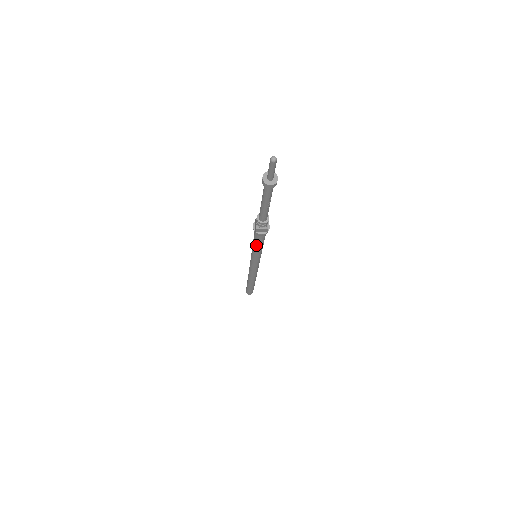
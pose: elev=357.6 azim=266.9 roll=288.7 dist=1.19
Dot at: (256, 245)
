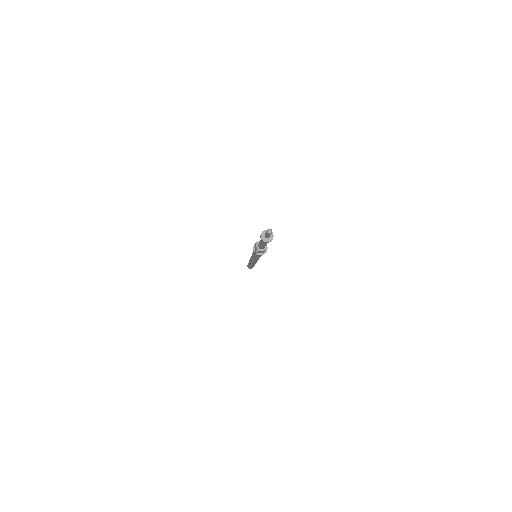
Dot at: (256, 256)
